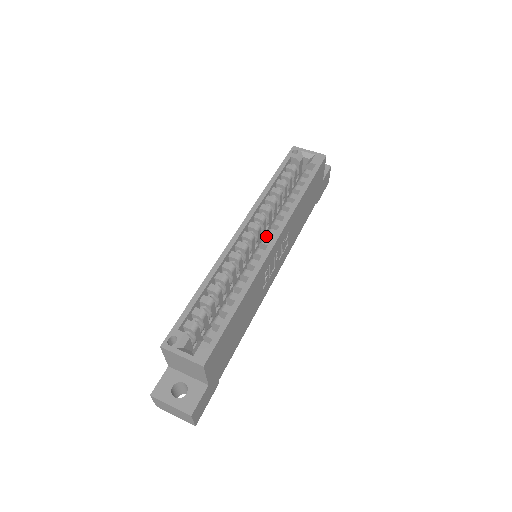
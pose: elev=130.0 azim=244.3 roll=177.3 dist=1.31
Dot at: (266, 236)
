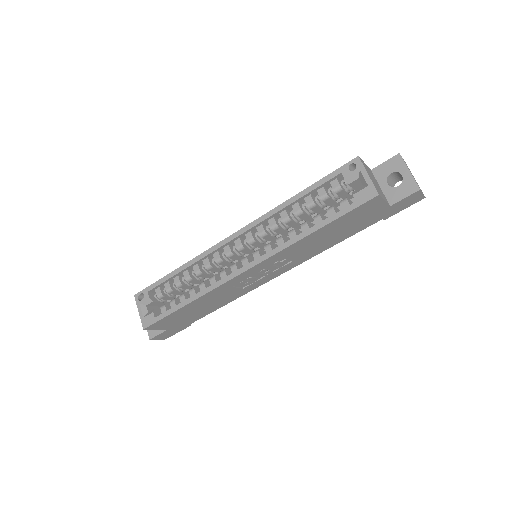
Dot at: (254, 253)
